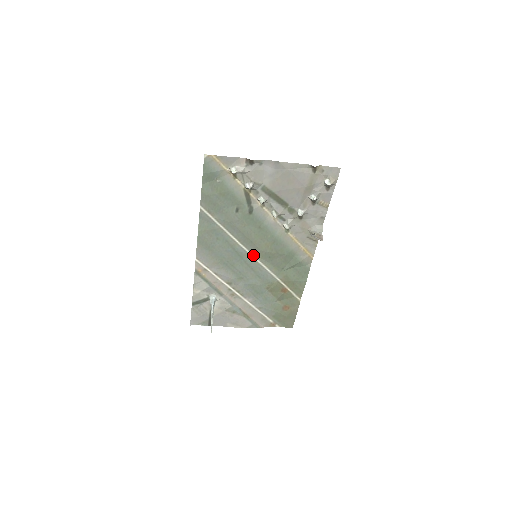
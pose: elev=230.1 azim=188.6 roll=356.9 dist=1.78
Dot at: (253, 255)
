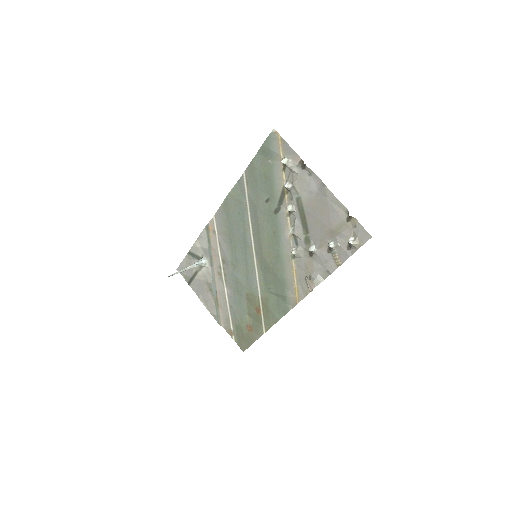
Dot at: (255, 253)
